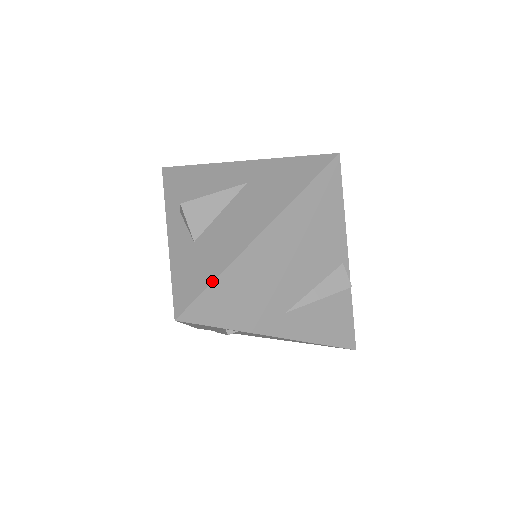
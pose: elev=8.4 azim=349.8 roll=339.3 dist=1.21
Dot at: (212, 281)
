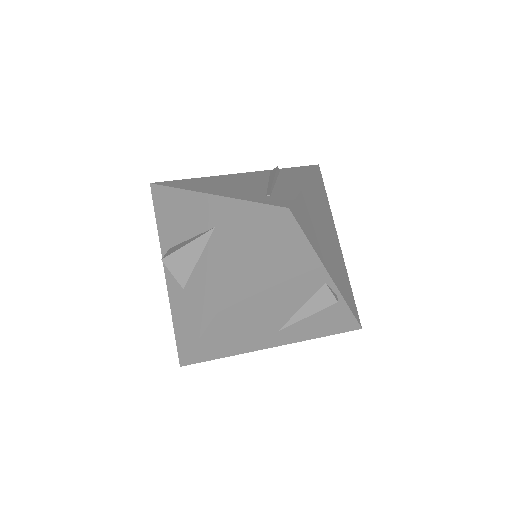
Dot at: (199, 338)
